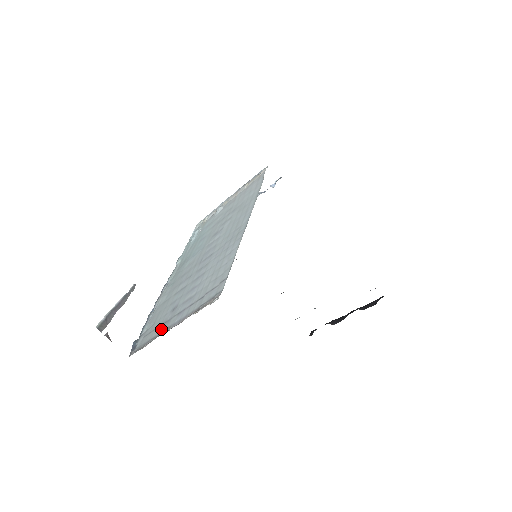
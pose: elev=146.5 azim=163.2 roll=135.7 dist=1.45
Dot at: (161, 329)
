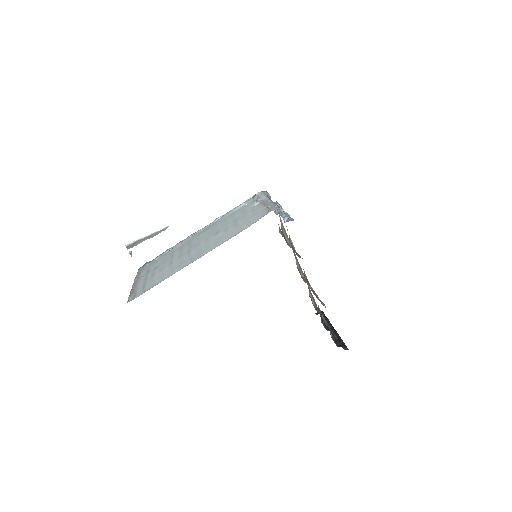
Dot at: (143, 275)
